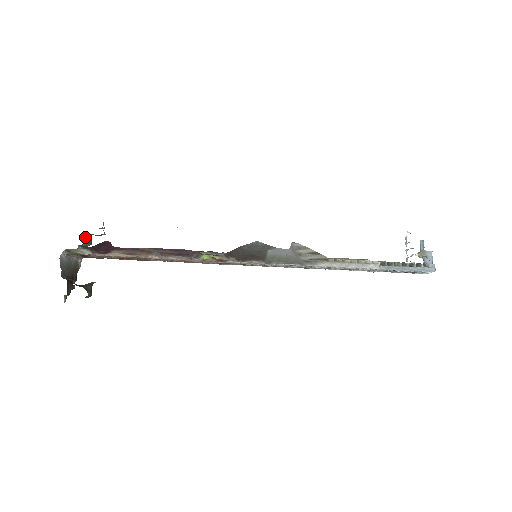
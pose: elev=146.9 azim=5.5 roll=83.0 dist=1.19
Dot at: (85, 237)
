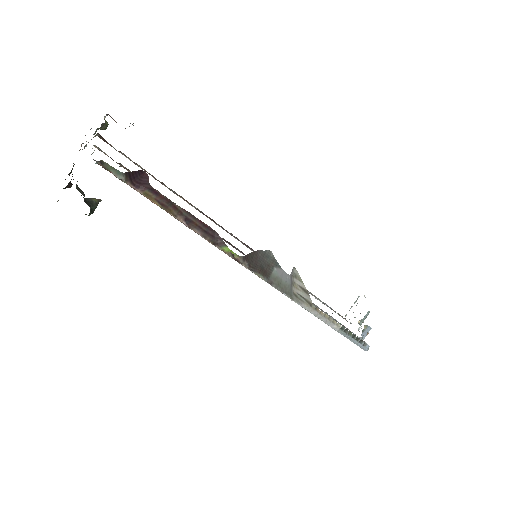
Dot at: occluded
